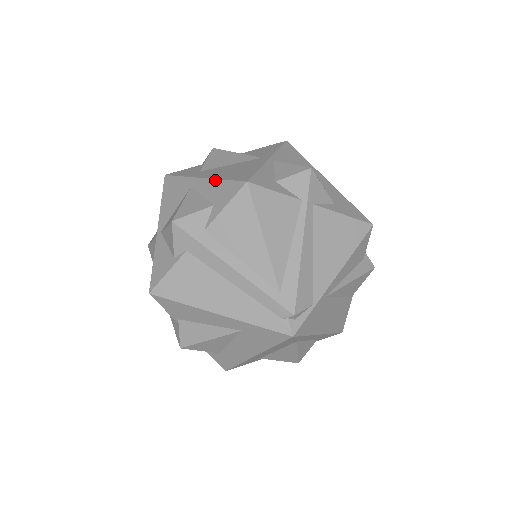
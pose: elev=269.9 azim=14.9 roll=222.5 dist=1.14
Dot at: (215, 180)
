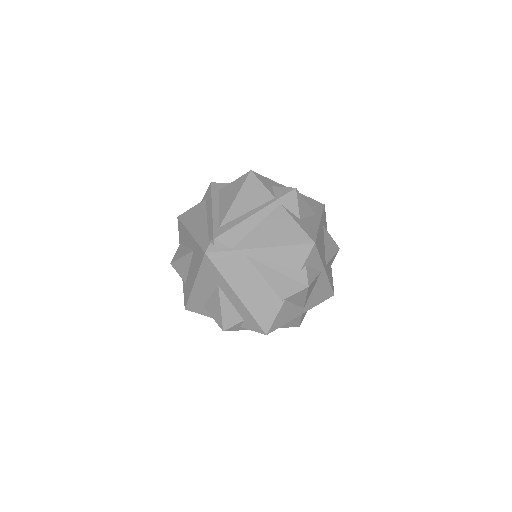
Dot at: occluded
